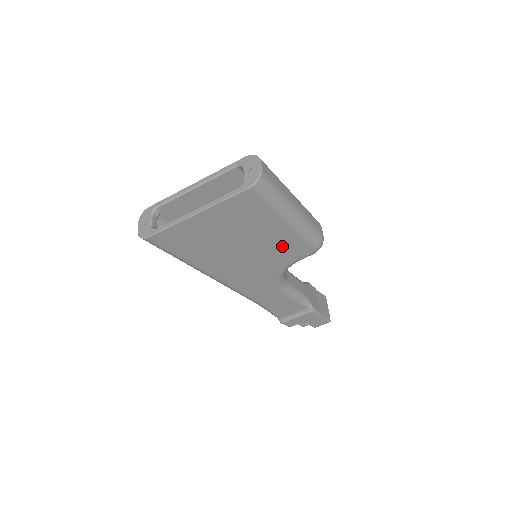
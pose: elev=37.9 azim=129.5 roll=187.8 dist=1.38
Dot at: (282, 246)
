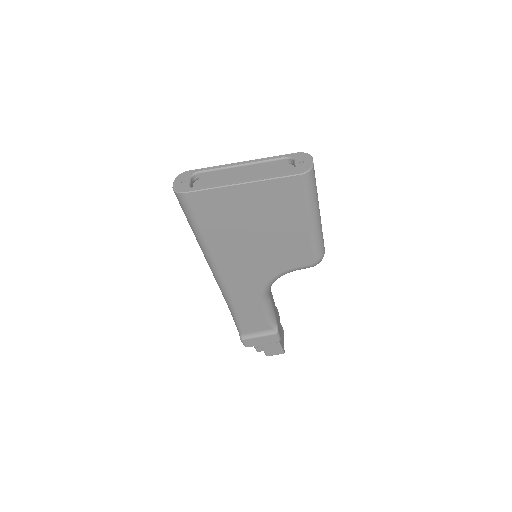
Dot at: (291, 248)
